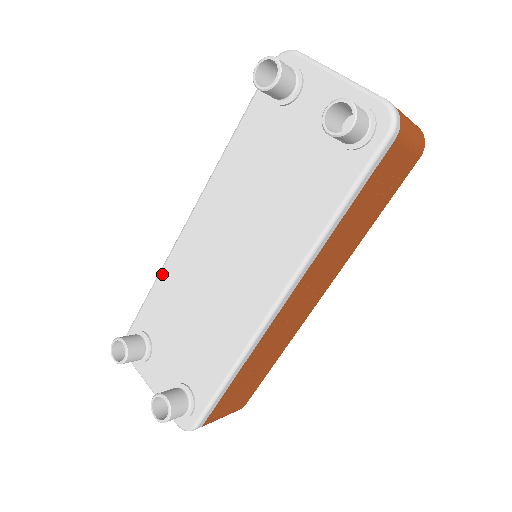
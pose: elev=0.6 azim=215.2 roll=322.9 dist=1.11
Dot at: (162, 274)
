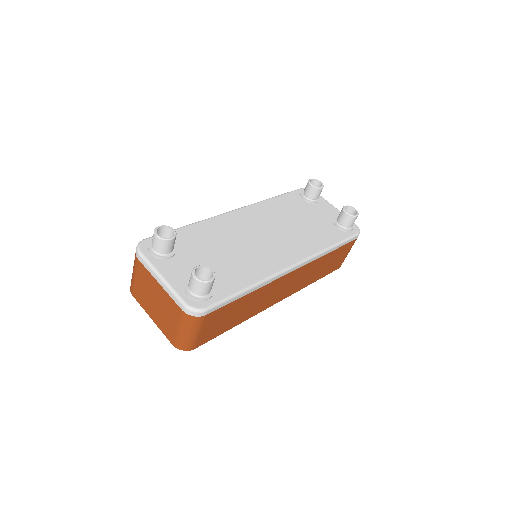
Dot at: (202, 223)
